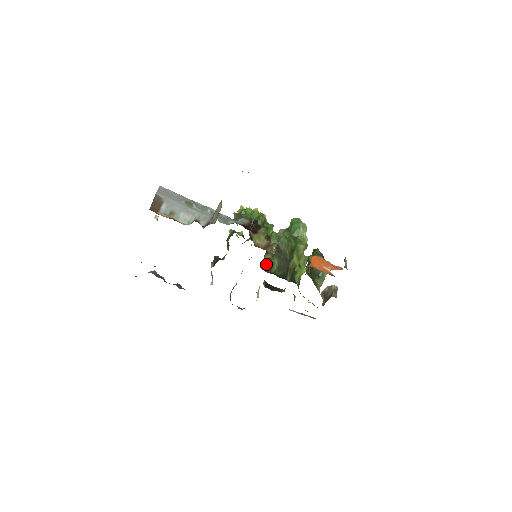
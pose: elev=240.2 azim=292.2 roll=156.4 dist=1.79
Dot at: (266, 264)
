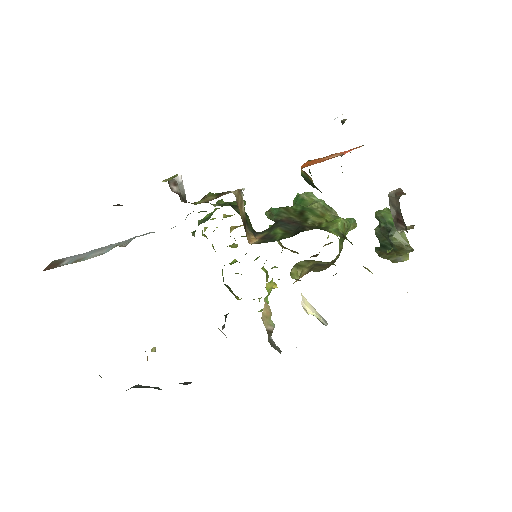
Dot at: (261, 240)
